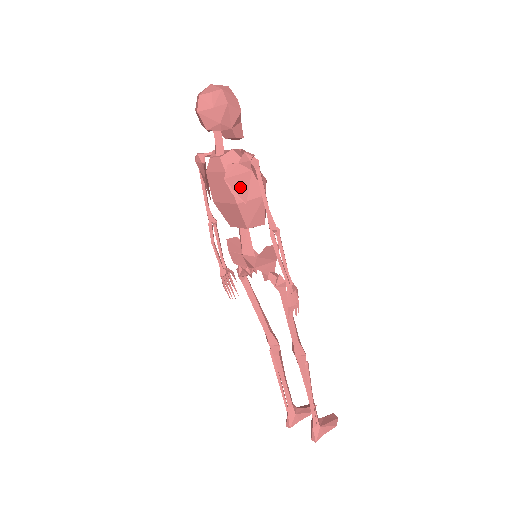
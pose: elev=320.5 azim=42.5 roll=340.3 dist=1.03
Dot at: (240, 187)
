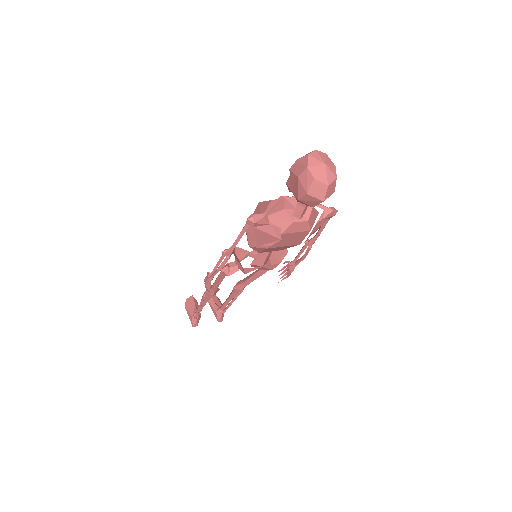
Dot at: occluded
